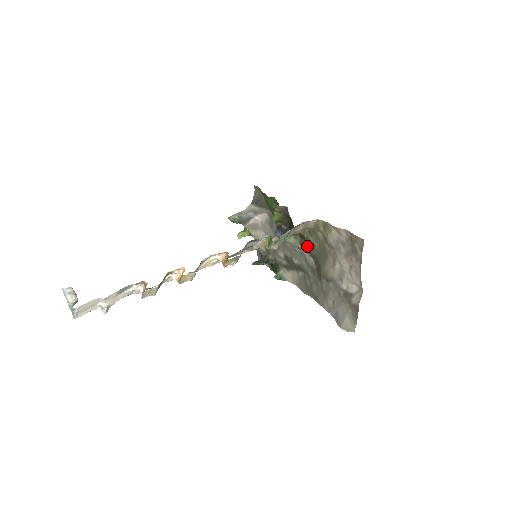
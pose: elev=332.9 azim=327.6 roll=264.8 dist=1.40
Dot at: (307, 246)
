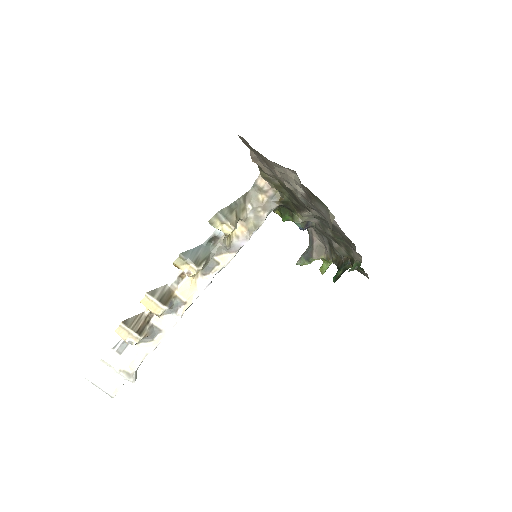
Dot at: (295, 205)
